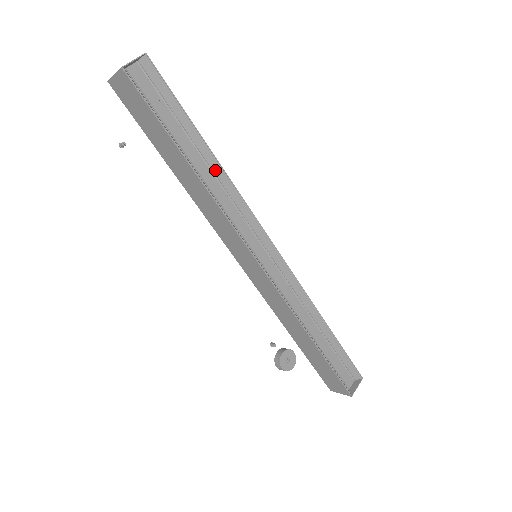
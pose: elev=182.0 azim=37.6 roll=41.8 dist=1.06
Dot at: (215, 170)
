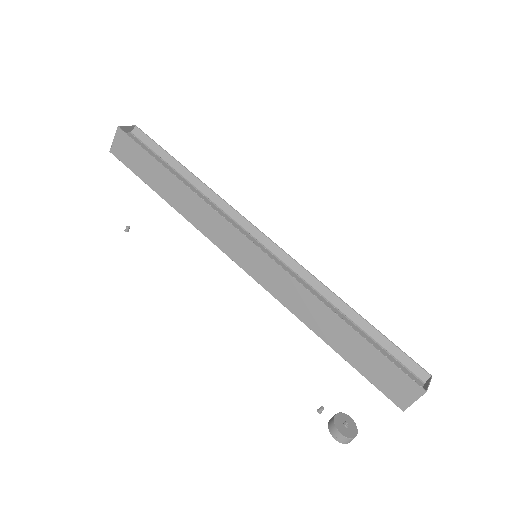
Dot at: (200, 188)
